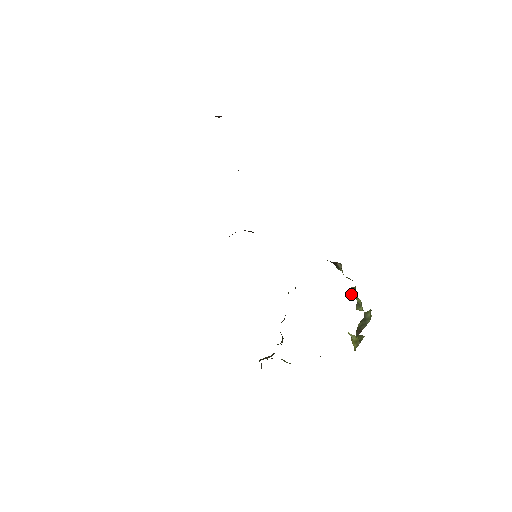
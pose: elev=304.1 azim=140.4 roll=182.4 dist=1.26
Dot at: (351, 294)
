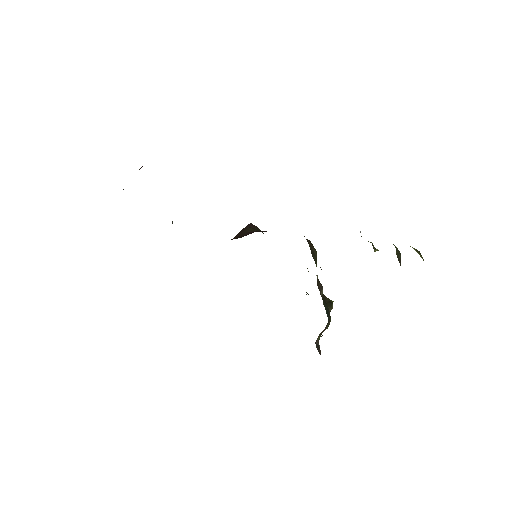
Dot at: occluded
